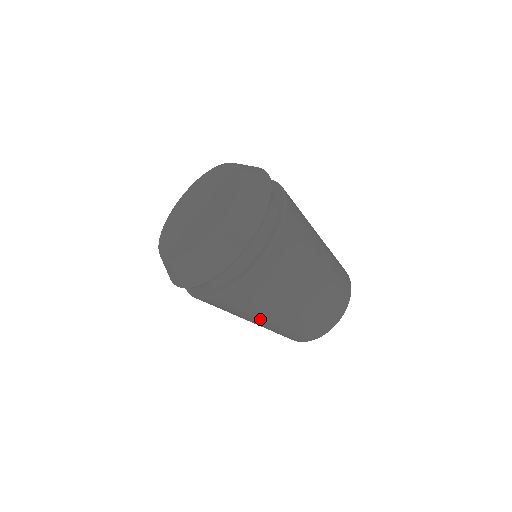
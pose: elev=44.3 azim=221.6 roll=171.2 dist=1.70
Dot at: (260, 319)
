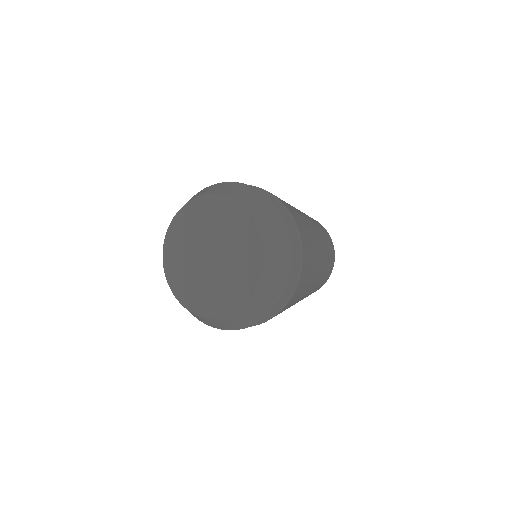
Dot at: occluded
